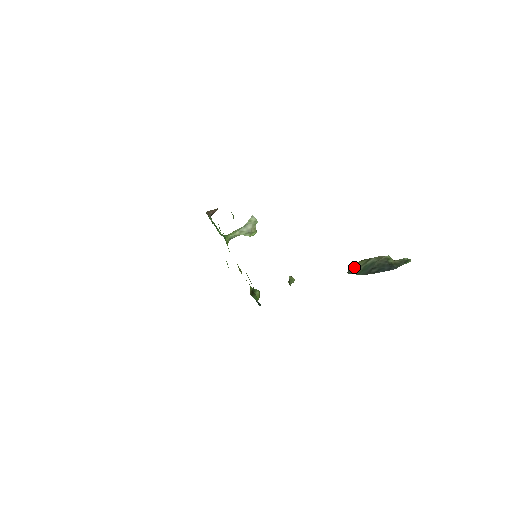
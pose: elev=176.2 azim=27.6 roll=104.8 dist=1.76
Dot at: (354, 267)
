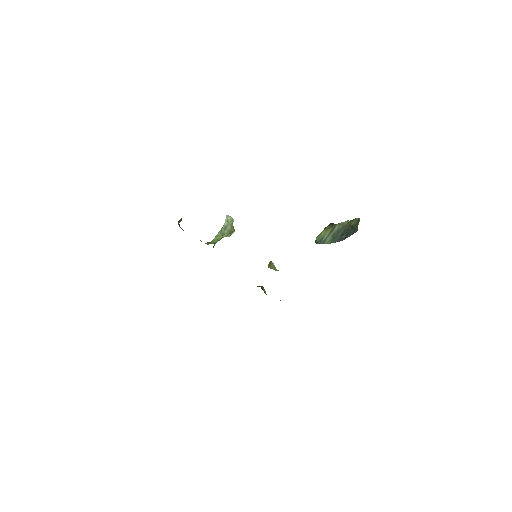
Dot at: (322, 237)
